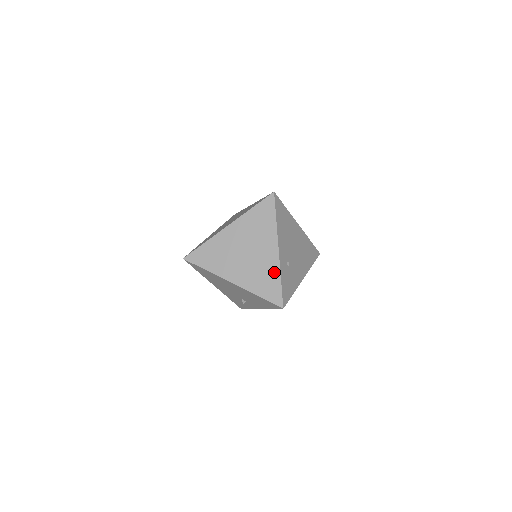
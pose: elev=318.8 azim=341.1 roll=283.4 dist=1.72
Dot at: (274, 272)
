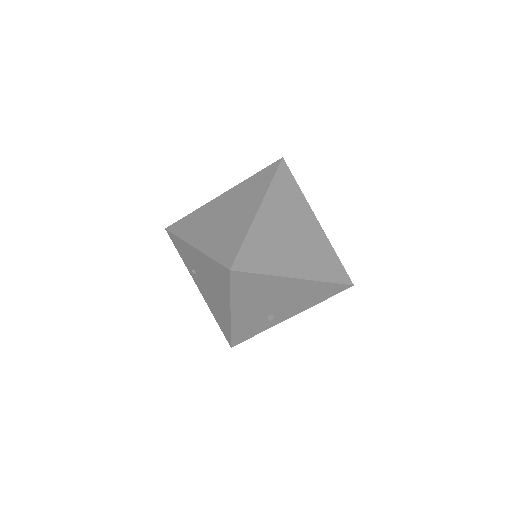
Dot at: (327, 248)
